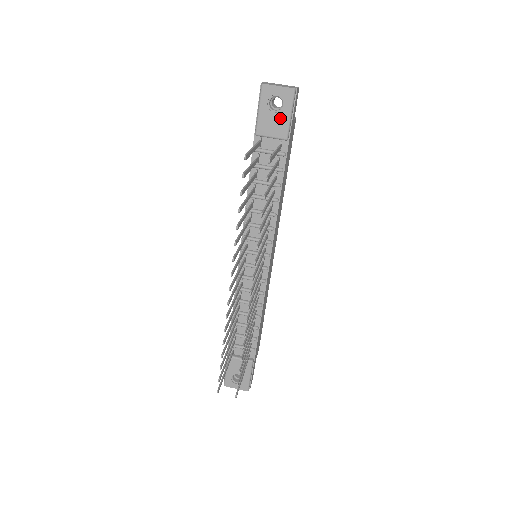
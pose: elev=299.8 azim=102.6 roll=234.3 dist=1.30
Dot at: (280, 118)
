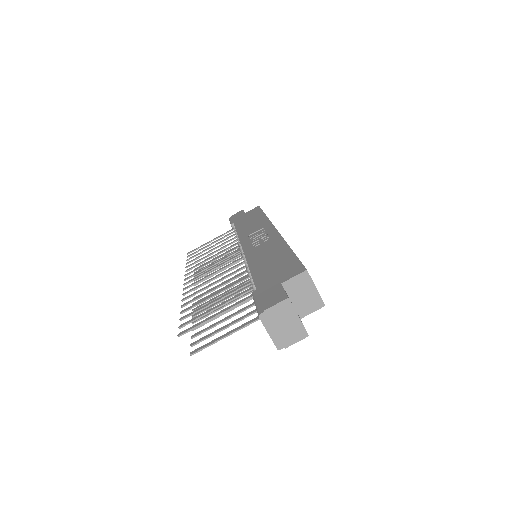
Dot at: occluded
